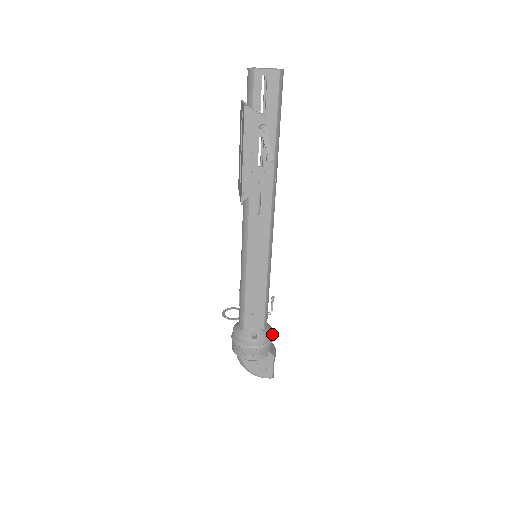
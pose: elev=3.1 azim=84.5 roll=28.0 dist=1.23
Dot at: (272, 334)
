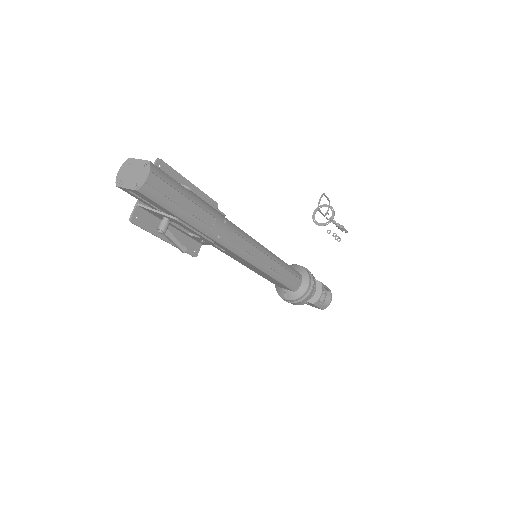
Dot at: (307, 291)
